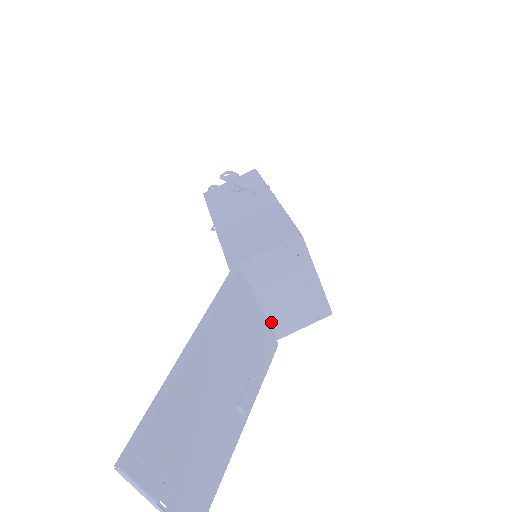
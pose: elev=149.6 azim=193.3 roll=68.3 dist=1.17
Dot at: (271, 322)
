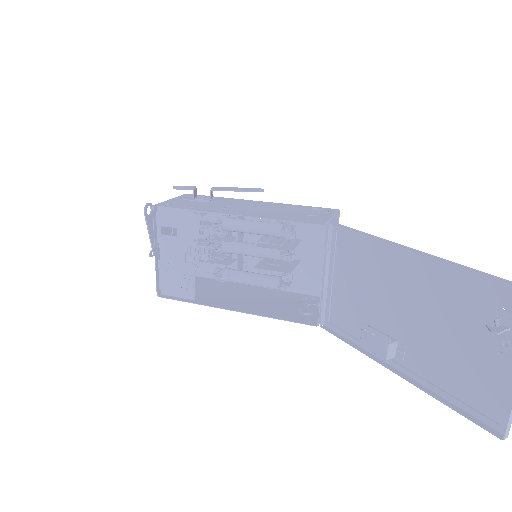
Dot at: (323, 298)
